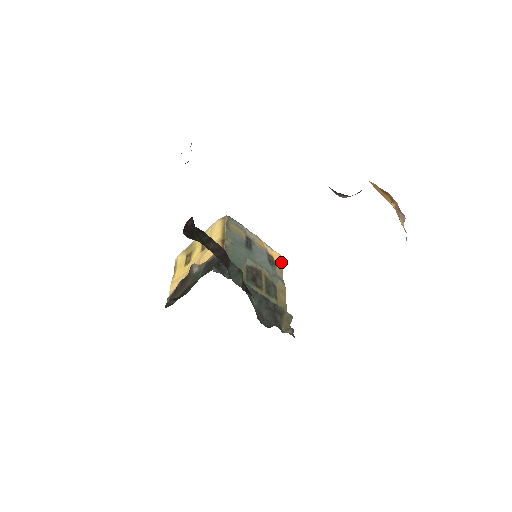
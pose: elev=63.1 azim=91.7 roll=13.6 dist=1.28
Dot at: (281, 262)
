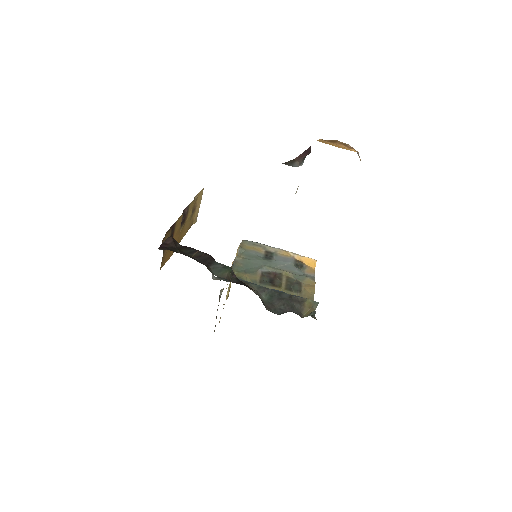
Dot at: (313, 264)
